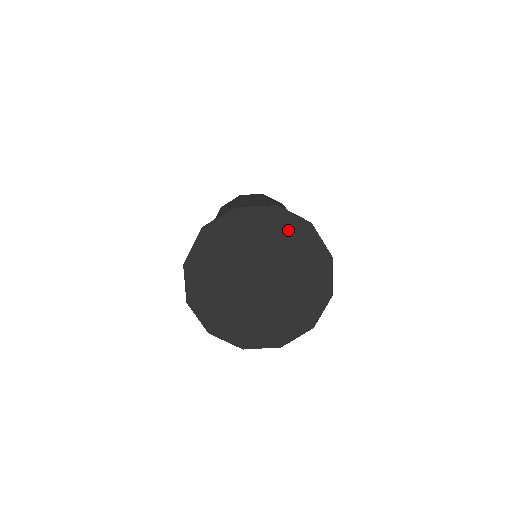
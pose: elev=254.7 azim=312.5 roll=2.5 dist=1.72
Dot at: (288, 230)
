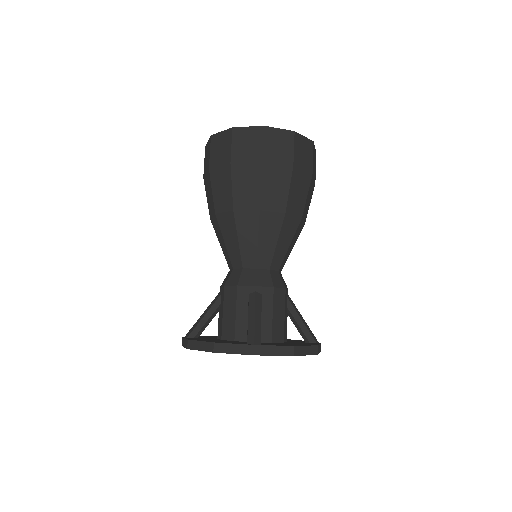
Dot at: occluded
